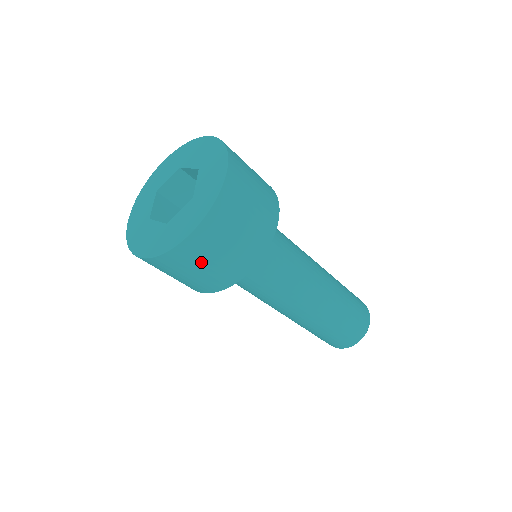
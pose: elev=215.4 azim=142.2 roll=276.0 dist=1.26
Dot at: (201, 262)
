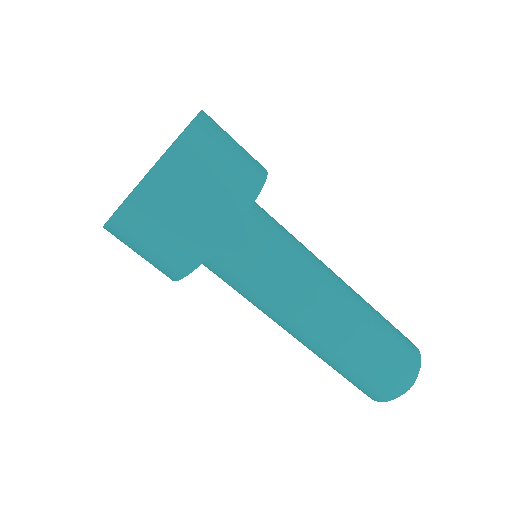
Dot at: (211, 164)
